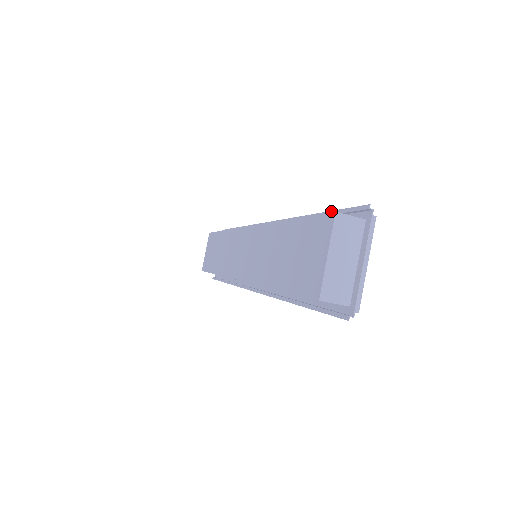
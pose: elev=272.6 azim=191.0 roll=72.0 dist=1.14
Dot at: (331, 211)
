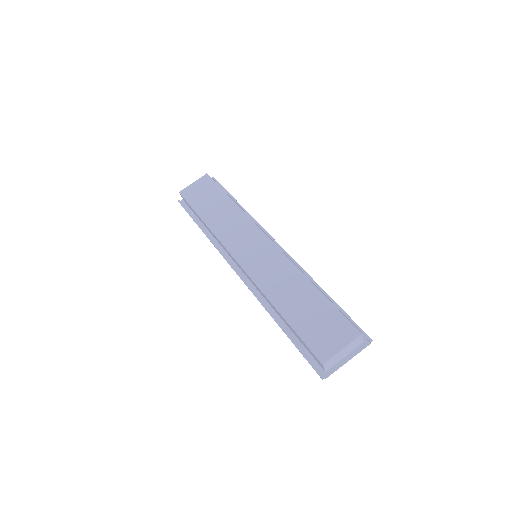
Dot at: (344, 311)
